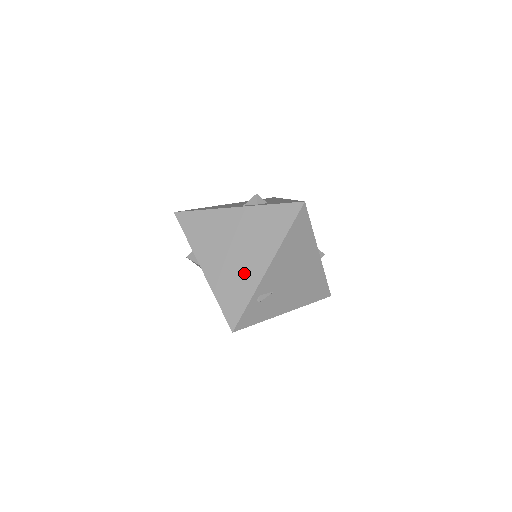
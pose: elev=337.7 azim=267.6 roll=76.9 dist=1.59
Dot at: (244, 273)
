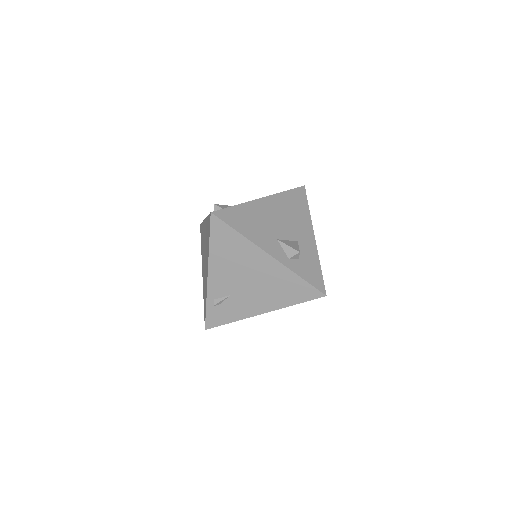
Dot at: (205, 279)
